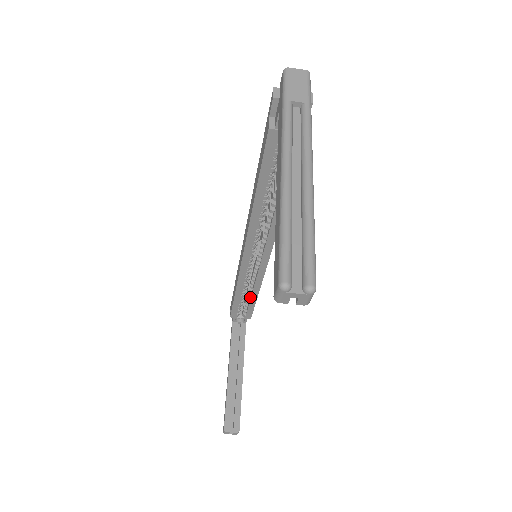
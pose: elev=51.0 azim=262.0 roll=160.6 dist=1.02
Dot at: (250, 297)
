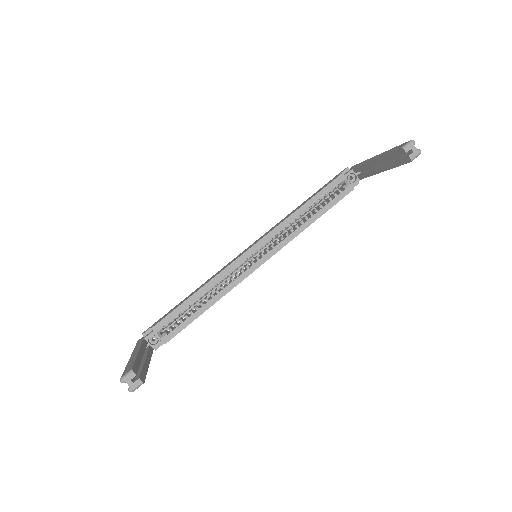
Dot at: (198, 309)
